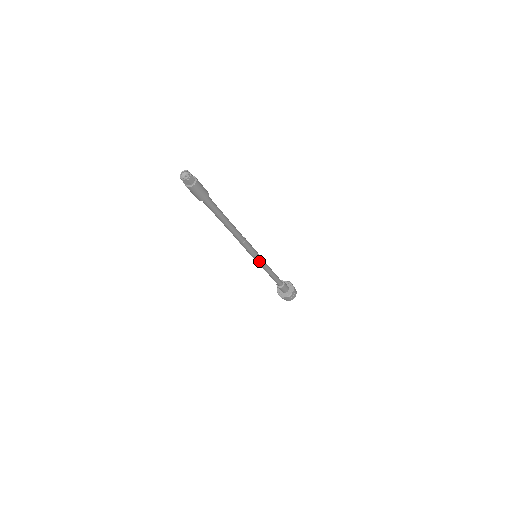
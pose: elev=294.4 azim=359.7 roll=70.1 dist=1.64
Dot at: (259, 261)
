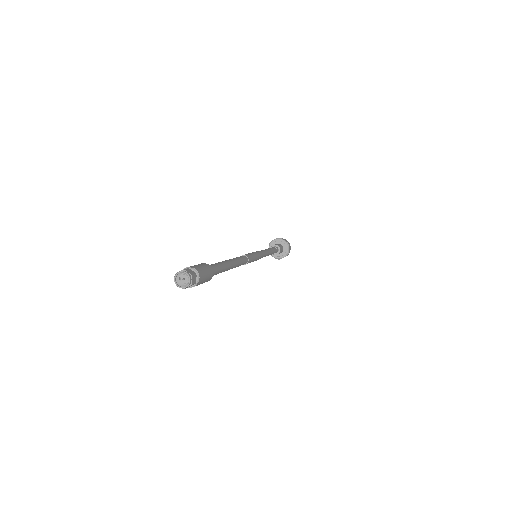
Dot at: occluded
